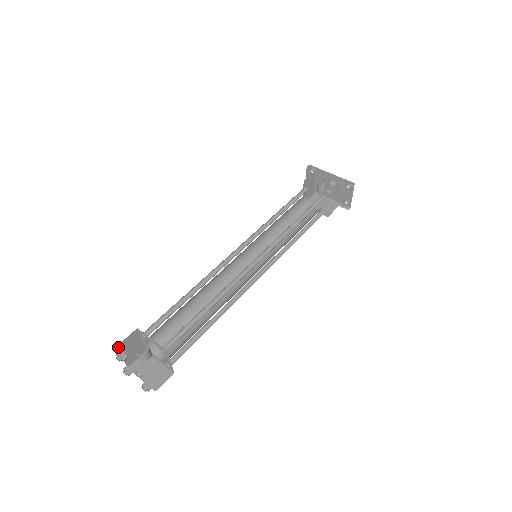
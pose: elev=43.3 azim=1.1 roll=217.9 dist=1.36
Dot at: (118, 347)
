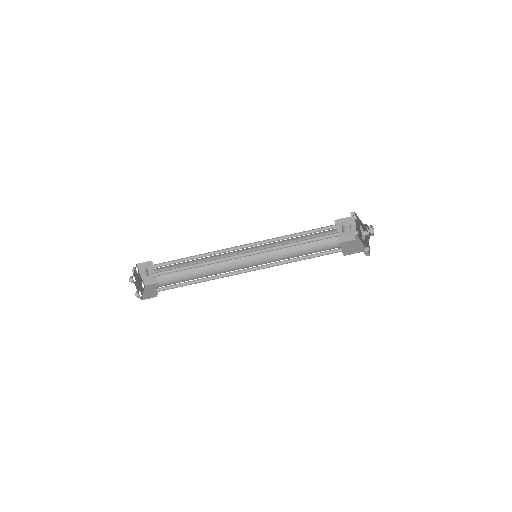
Dot at: (138, 265)
